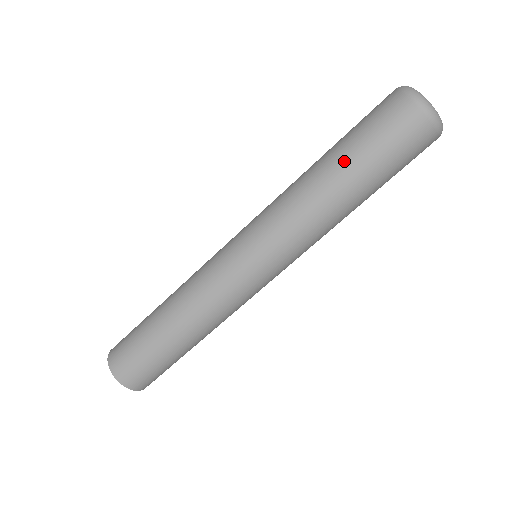
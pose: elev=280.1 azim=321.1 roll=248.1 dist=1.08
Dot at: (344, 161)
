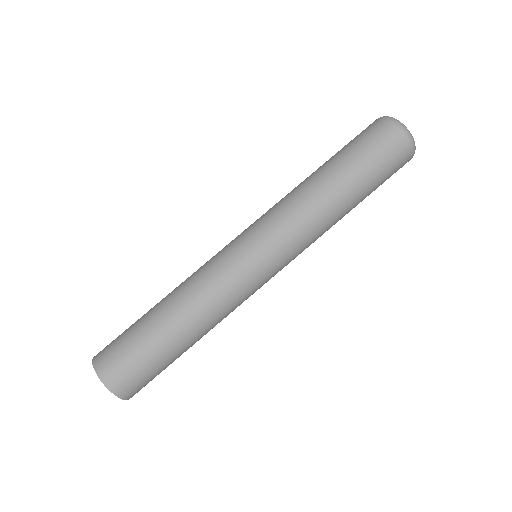
Dot at: (336, 164)
